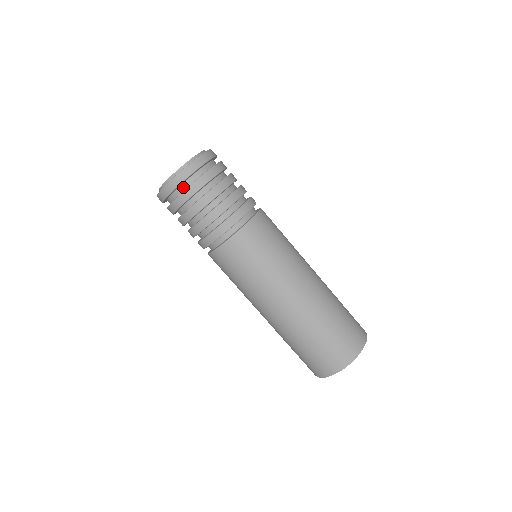
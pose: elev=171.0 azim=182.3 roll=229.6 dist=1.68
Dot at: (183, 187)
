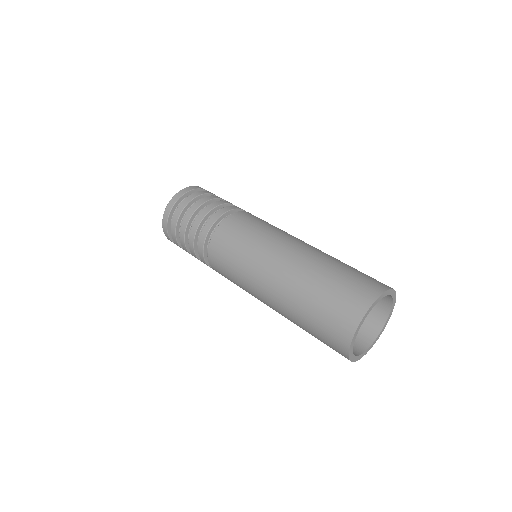
Dot at: occluded
